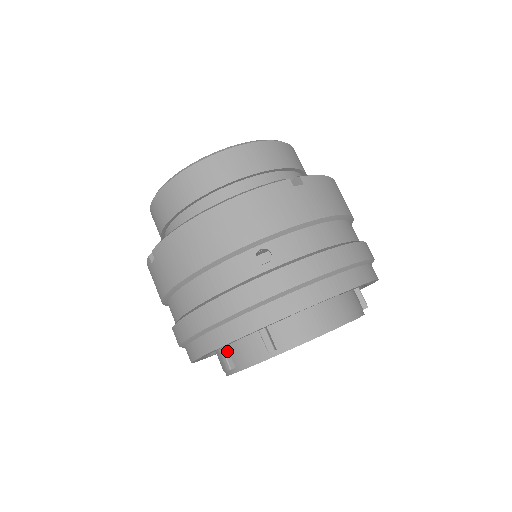
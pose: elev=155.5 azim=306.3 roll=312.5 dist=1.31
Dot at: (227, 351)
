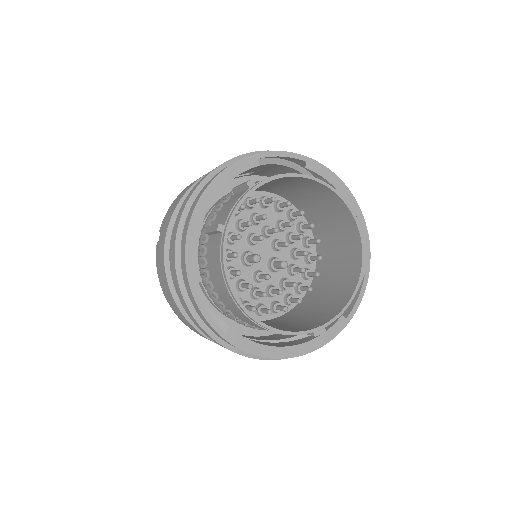
Dot at: occluded
